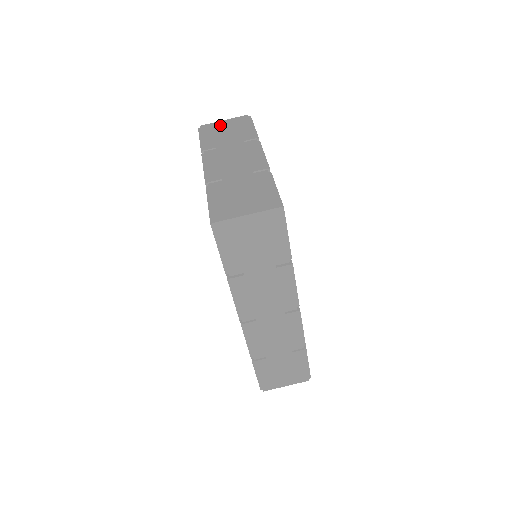
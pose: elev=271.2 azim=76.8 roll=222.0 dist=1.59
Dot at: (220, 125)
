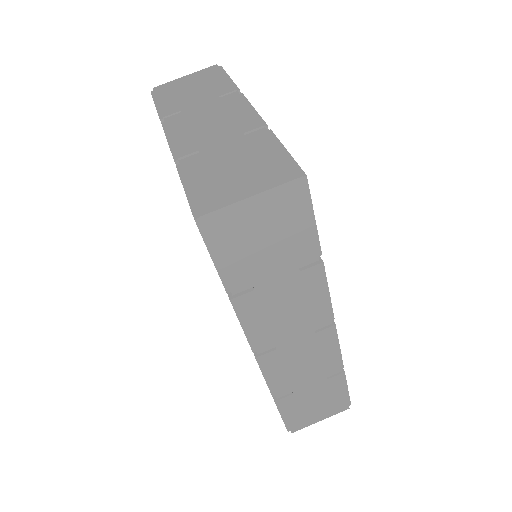
Dot at: (181, 82)
